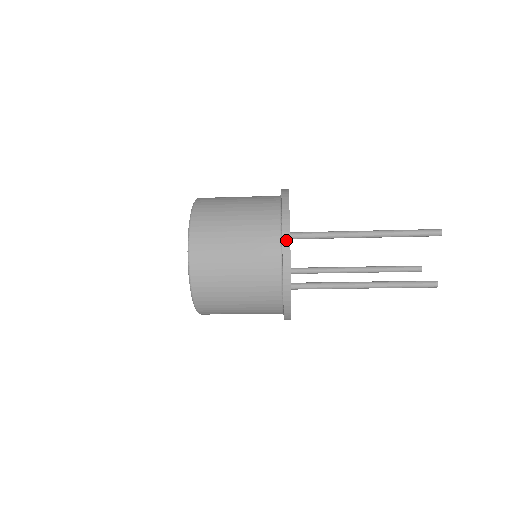
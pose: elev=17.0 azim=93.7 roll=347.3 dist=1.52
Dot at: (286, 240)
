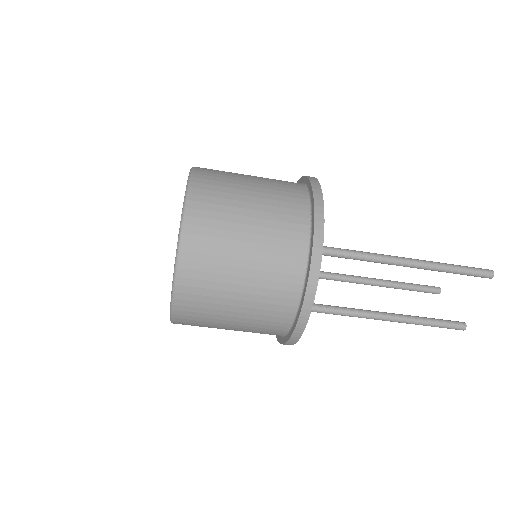
Dot at: (315, 269)
